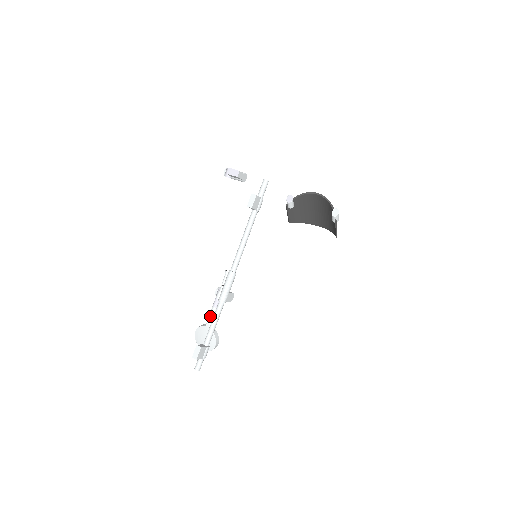
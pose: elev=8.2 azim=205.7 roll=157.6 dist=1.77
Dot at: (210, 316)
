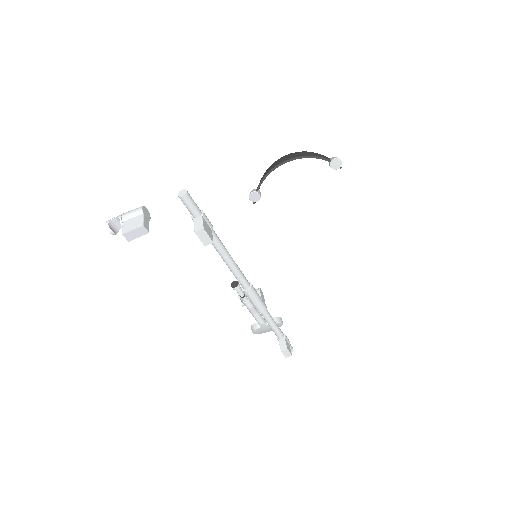
Dot at: (258, 321)
